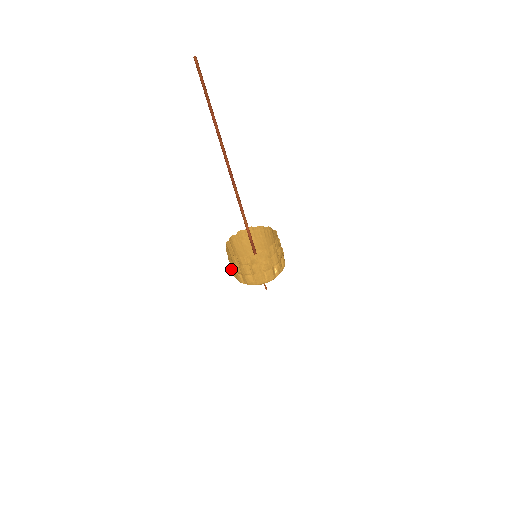
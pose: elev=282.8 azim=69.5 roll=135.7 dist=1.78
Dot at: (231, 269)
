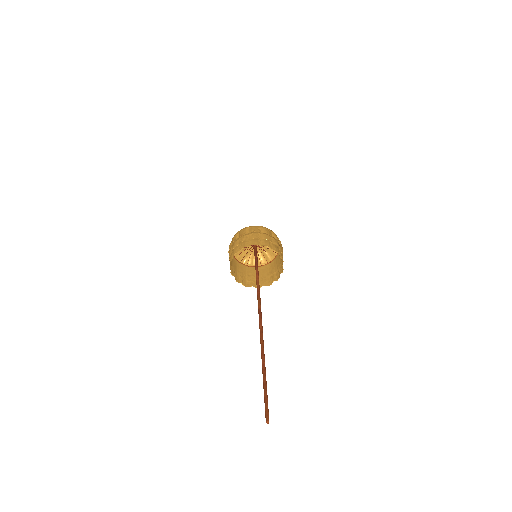
Dot at: occluded
